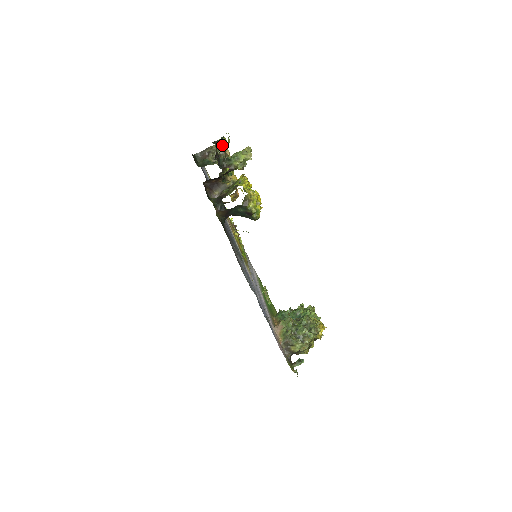
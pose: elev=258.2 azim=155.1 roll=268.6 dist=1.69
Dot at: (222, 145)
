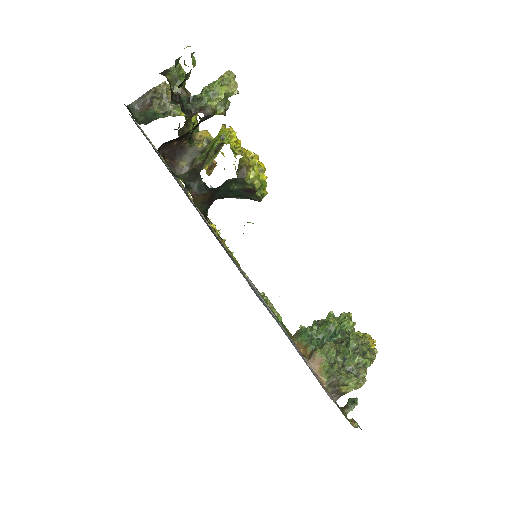
Dot at: (178, 76)
